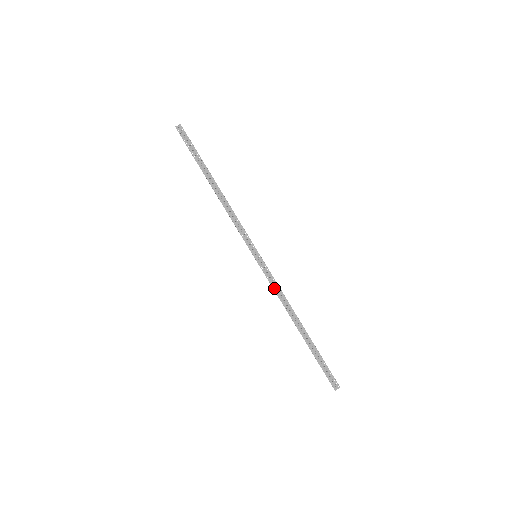
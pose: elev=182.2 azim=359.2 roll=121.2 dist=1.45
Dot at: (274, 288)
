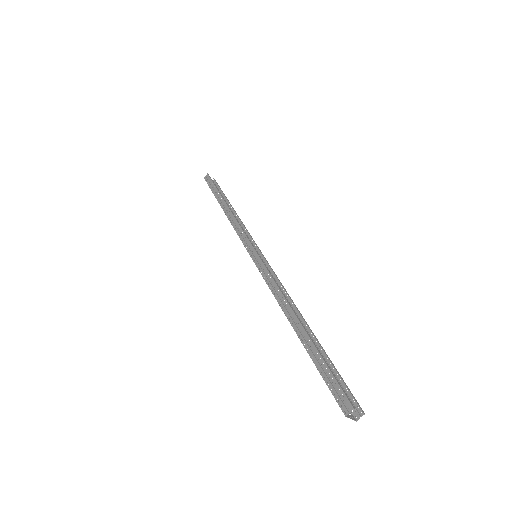
Dot at: (267, 281)
